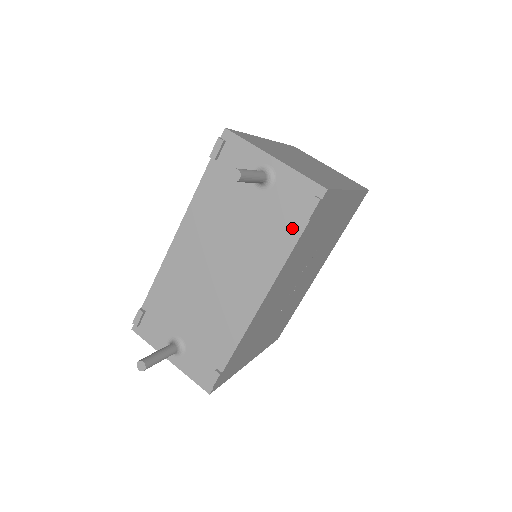
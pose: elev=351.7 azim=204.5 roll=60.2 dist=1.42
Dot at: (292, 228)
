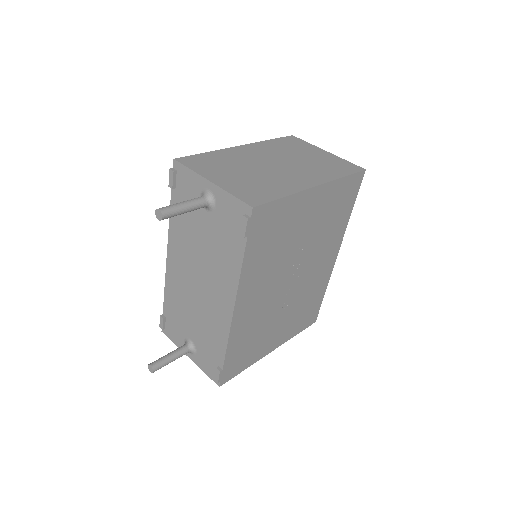
Dot at: (237, 245)
